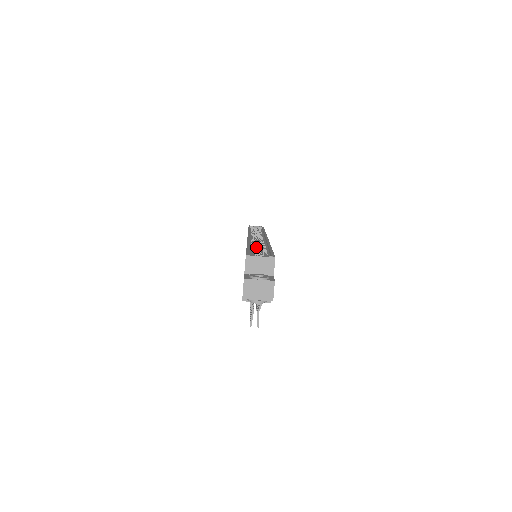
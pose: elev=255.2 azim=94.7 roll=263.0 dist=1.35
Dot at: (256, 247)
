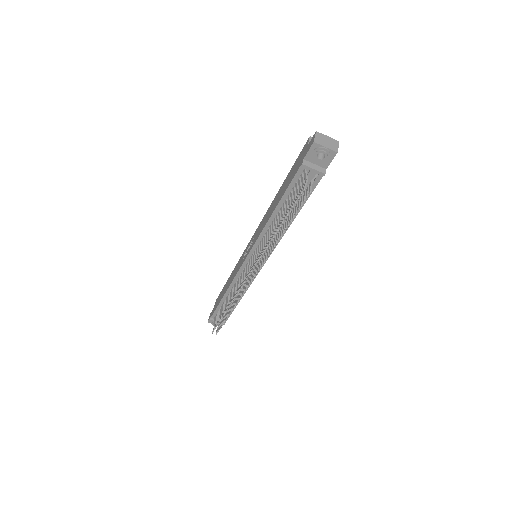
Dot at: occluded
